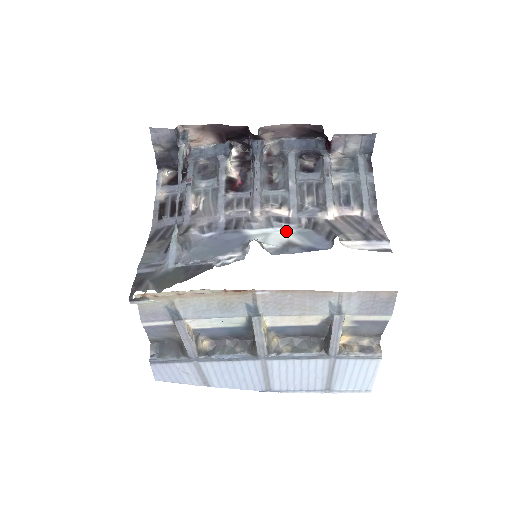
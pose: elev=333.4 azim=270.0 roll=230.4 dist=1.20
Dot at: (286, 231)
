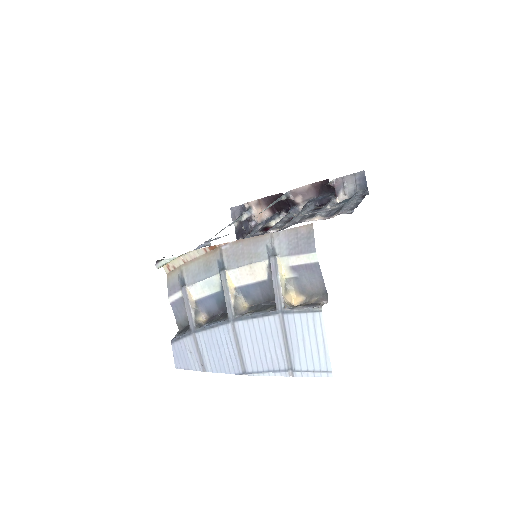
Dot at: occluded
